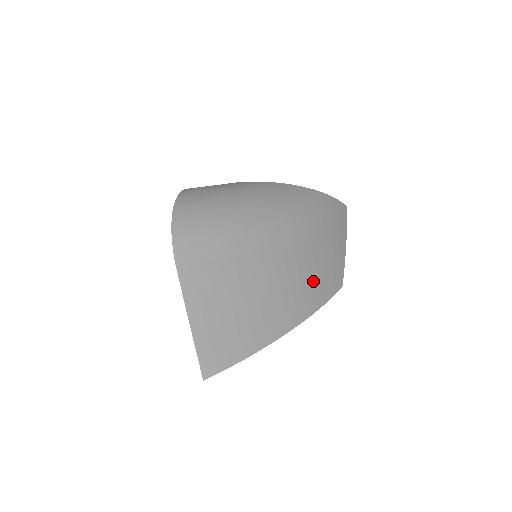
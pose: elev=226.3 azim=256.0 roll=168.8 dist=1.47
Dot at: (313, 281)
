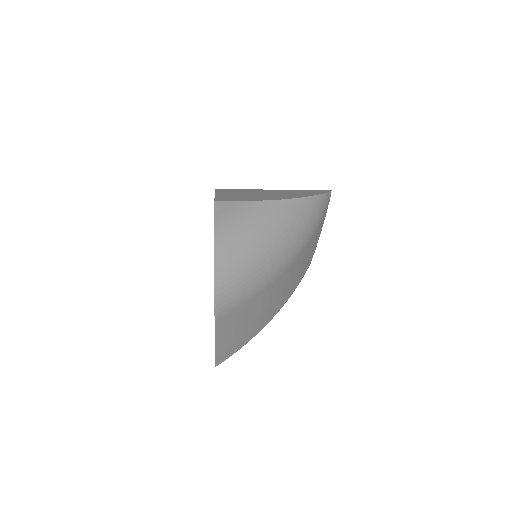
Dot at: (297, 277)
